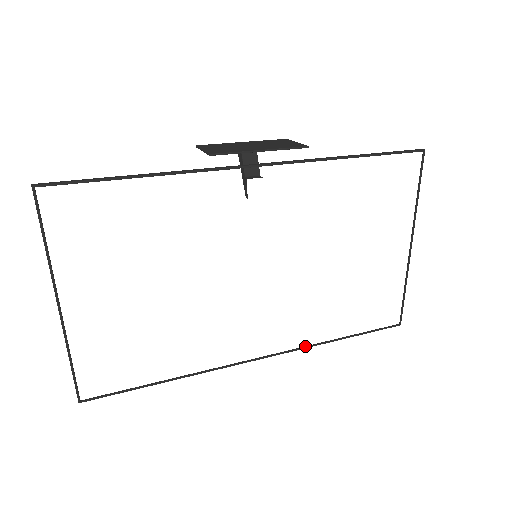
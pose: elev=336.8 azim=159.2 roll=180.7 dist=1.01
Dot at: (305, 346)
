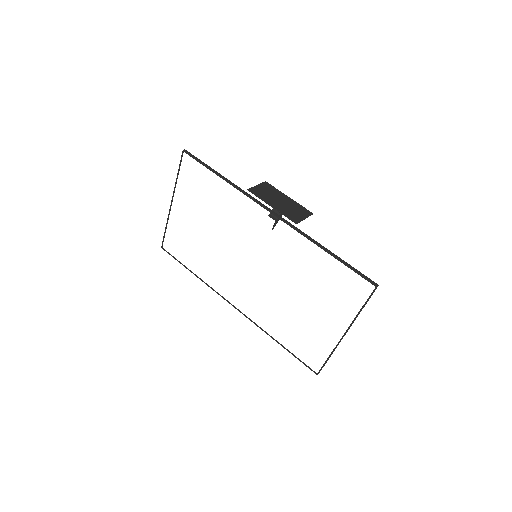
Dot at: occluded
